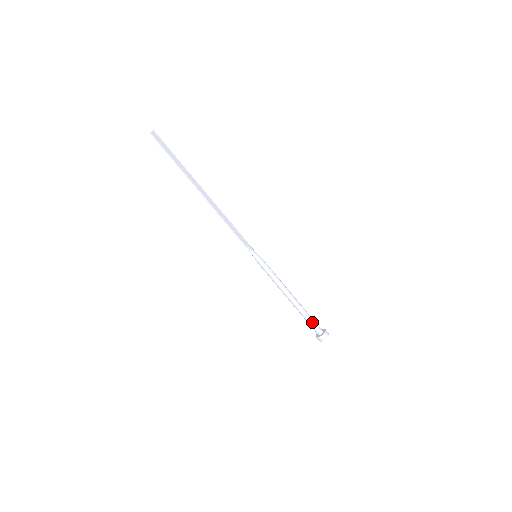
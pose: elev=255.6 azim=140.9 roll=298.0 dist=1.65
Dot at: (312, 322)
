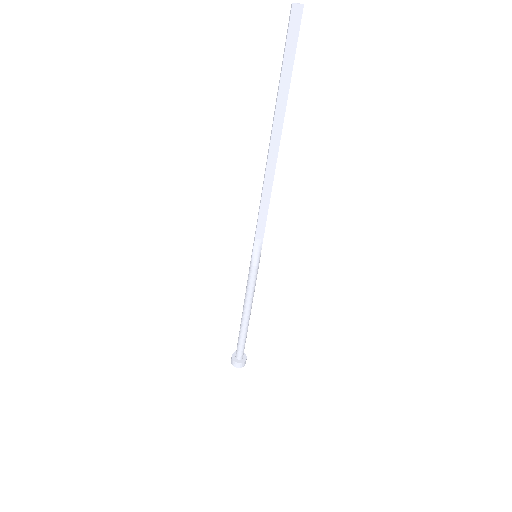
Dot at: (239, 346)
